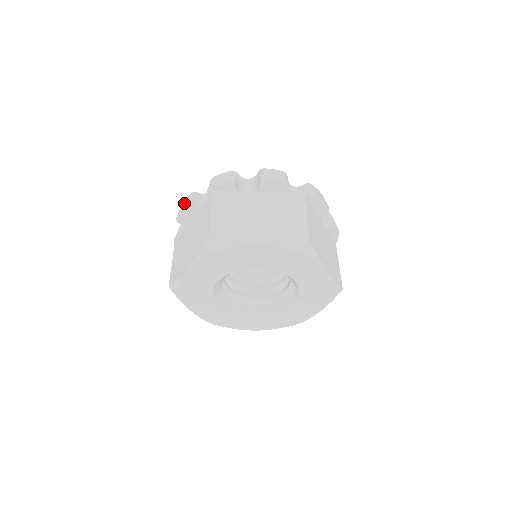
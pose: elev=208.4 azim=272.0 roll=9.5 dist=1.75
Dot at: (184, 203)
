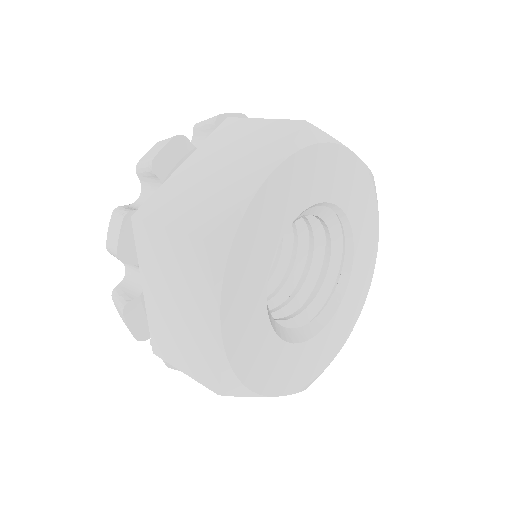
Dot at: (162, 142)
